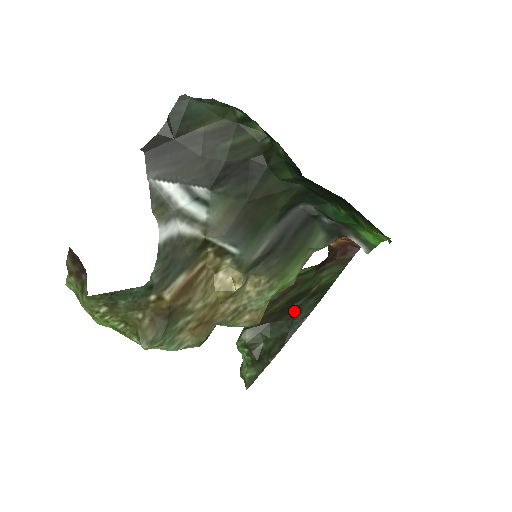
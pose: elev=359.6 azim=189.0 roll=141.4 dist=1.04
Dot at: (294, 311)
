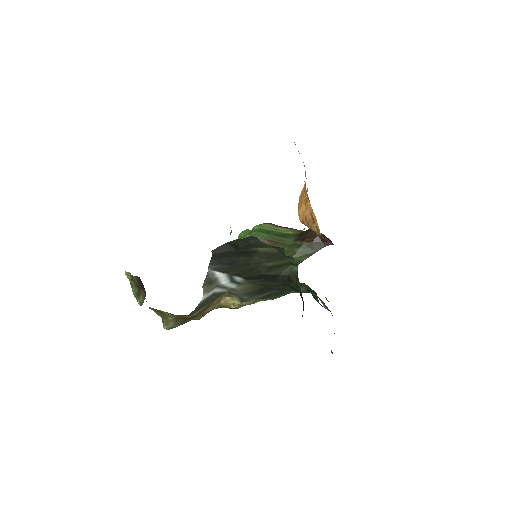
Dot at: occluded
